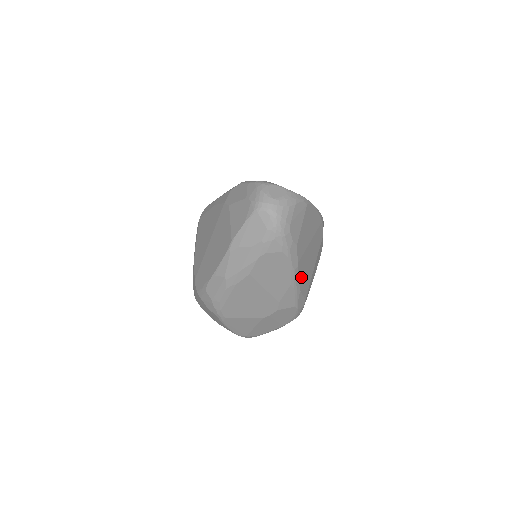
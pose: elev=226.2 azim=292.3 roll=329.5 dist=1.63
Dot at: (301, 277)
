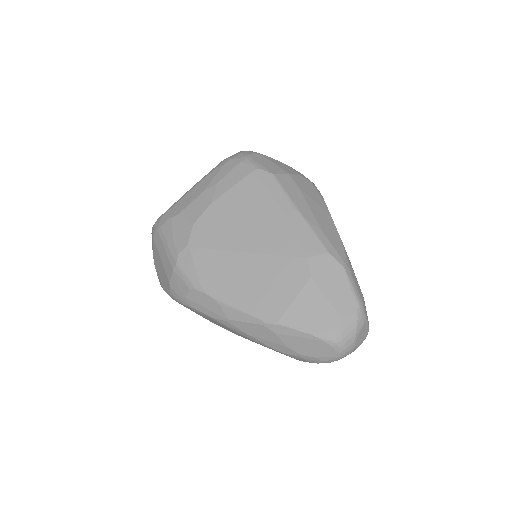
Dot at: occluded
